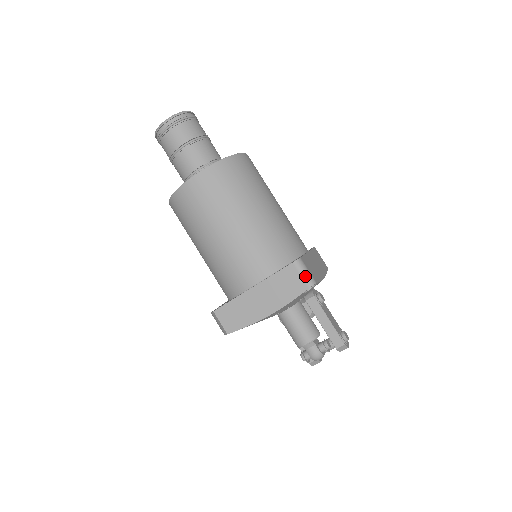
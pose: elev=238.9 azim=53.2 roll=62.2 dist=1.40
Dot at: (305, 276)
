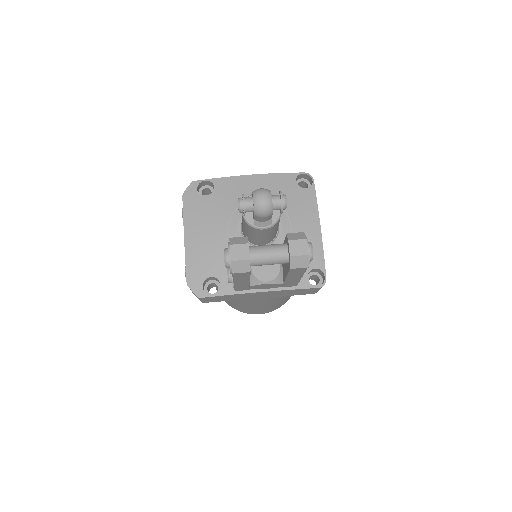
Dot at: (306, 179)
